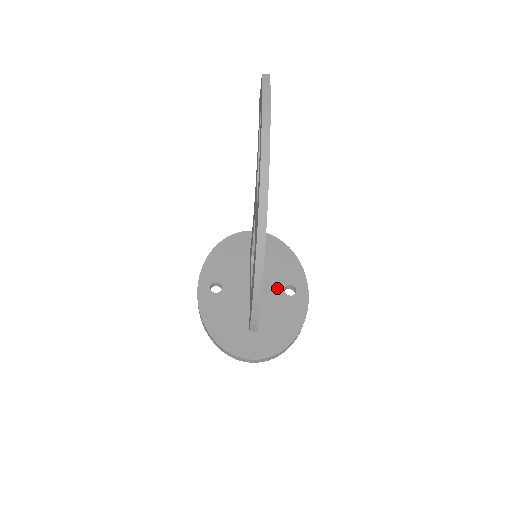
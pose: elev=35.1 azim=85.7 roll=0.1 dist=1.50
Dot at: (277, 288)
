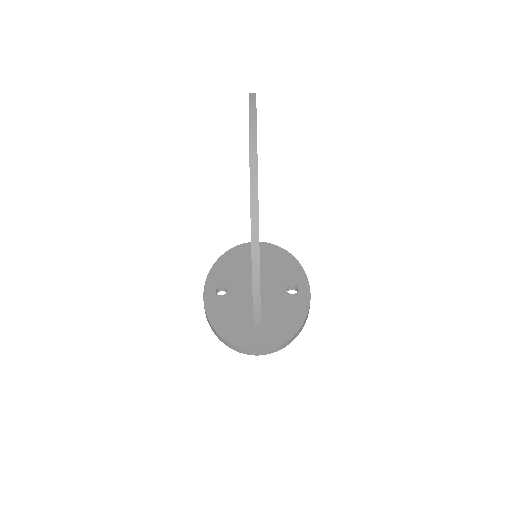
Dot at: (279, 288)
